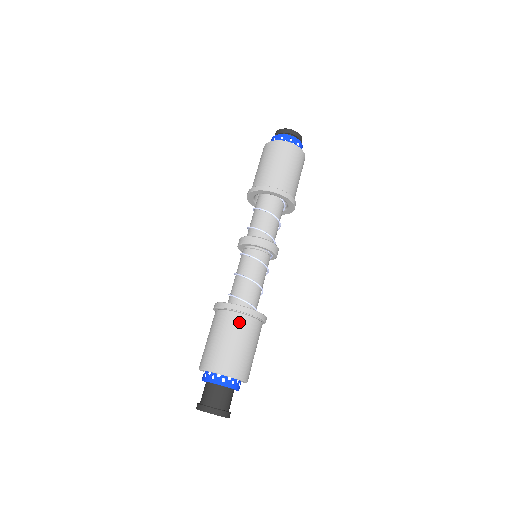
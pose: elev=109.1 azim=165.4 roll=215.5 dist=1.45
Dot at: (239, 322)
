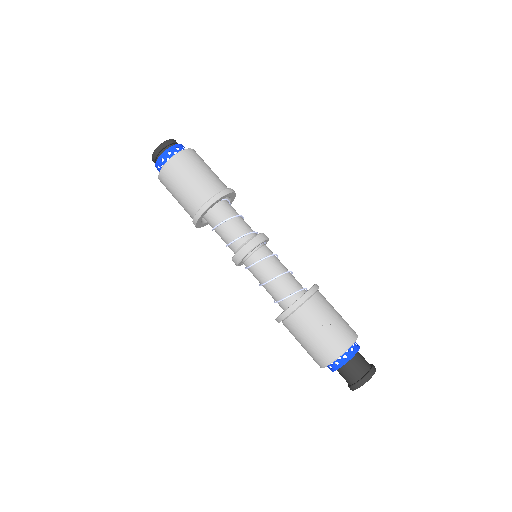
Dot at: (307, 313)
